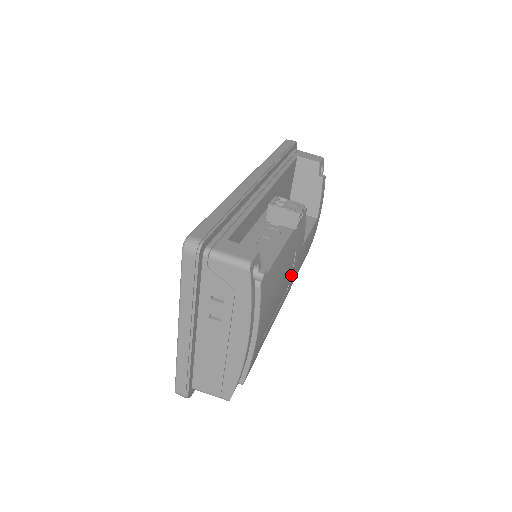
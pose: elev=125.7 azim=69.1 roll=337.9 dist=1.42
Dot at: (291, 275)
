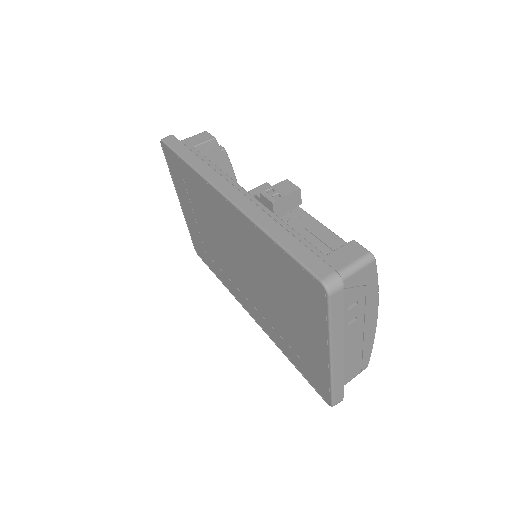
Dot at: occluded
